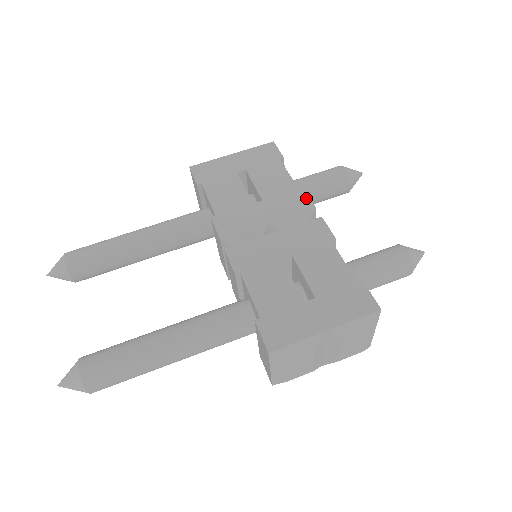
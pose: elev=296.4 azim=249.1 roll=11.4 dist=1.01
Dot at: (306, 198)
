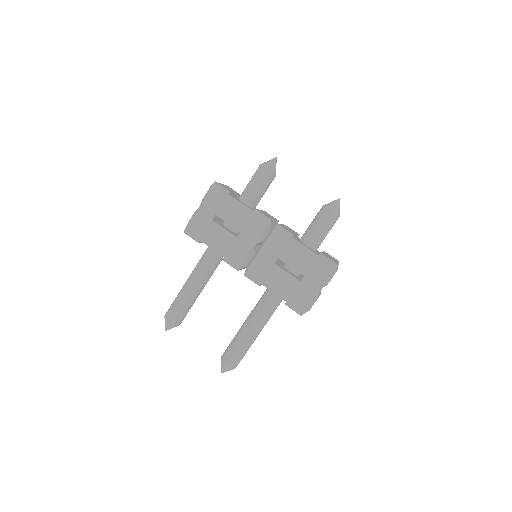
Dot at: (262, 216)
